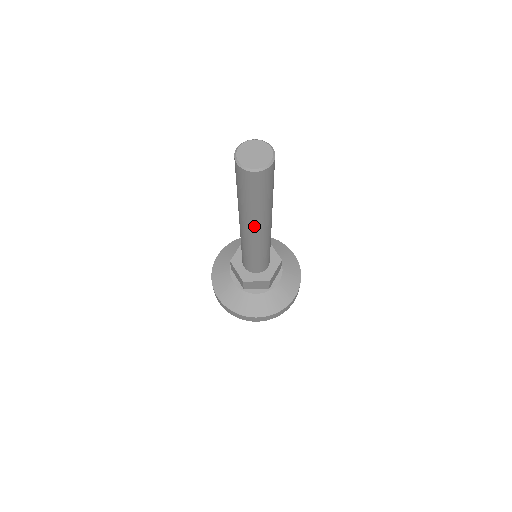
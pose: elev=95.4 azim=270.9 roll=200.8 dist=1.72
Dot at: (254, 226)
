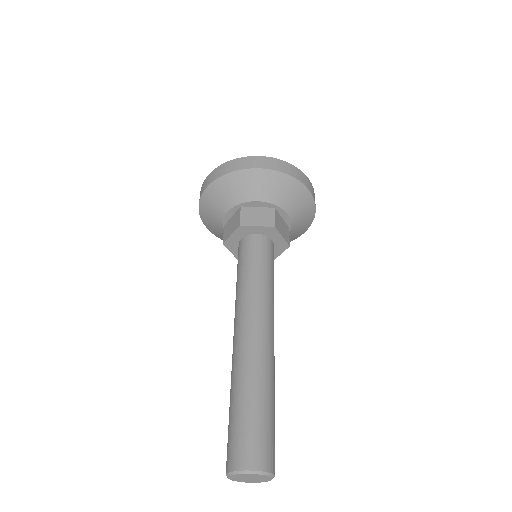
Dot at: occluded
